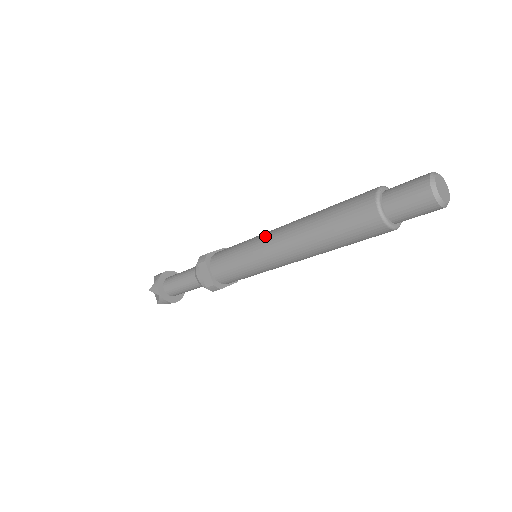
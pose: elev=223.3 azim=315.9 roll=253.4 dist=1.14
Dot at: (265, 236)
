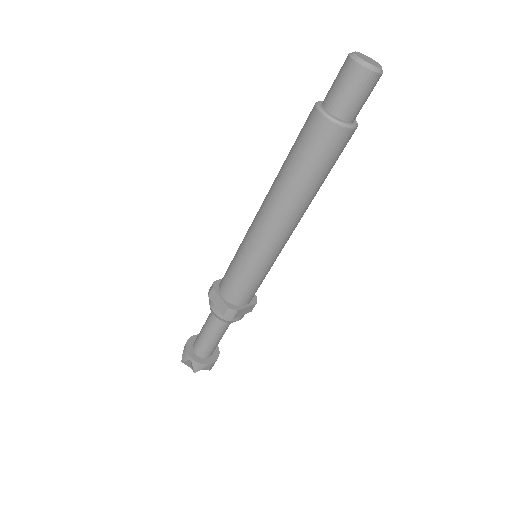
Dot at: (251, 224)
